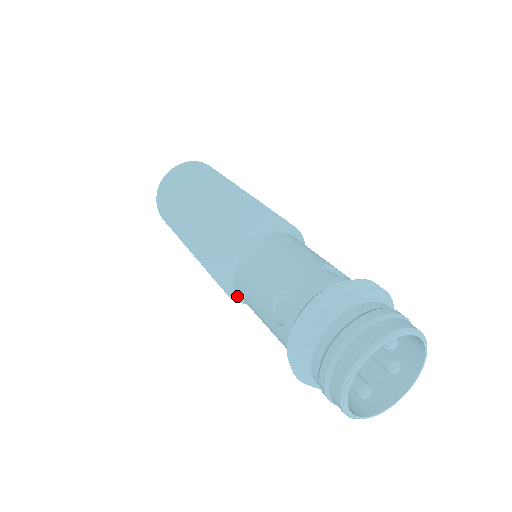
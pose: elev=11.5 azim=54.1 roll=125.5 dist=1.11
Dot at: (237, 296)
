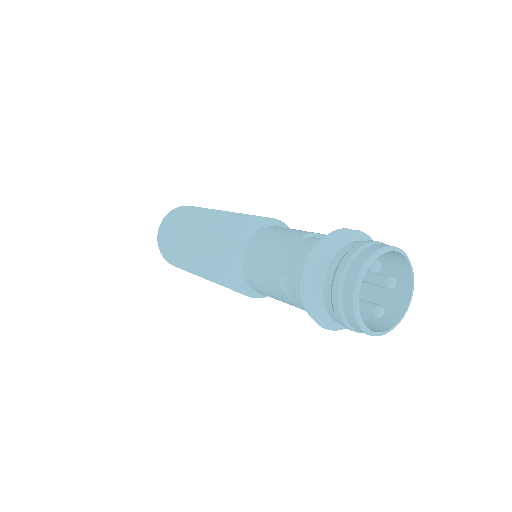
Dot at: (257, 294)
